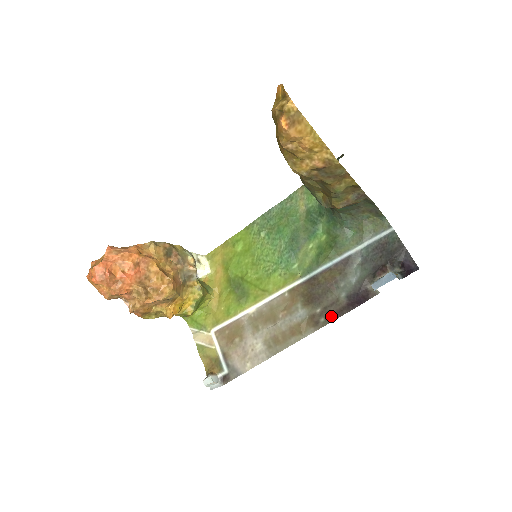
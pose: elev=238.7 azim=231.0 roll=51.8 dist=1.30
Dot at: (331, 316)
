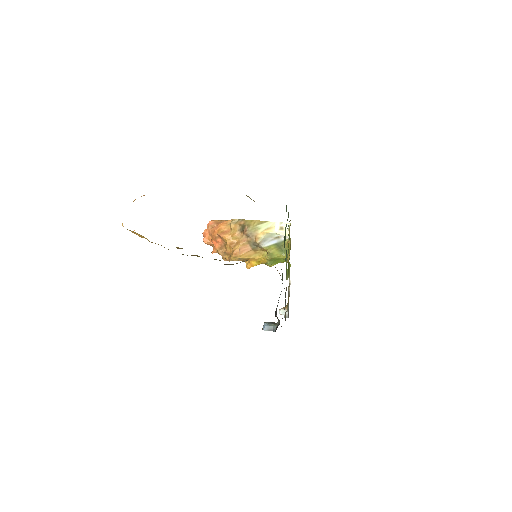
Dot at: occluded
